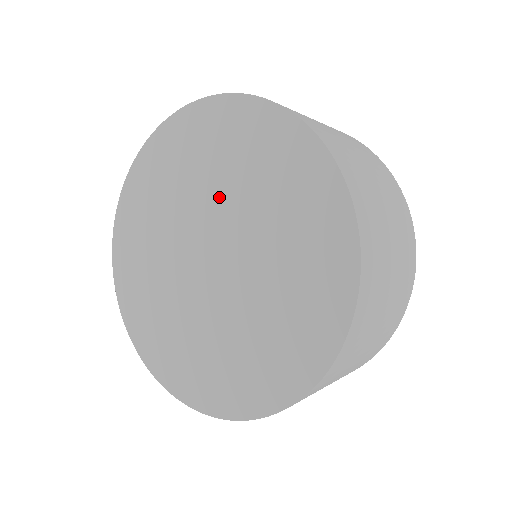
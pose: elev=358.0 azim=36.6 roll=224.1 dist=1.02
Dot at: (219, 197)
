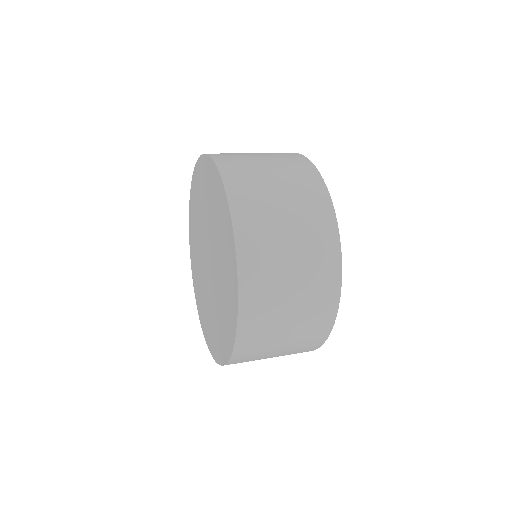
Dot at: (214, 238)
